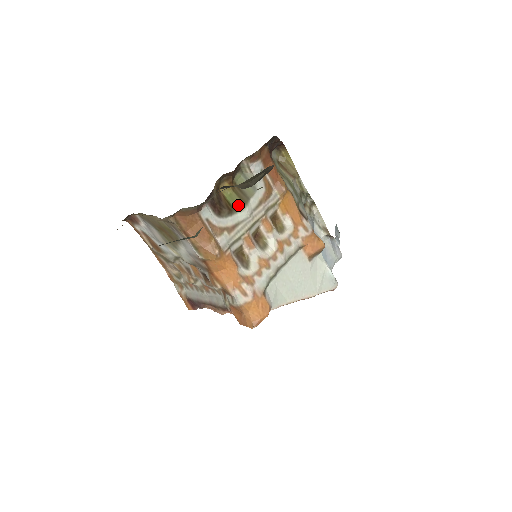
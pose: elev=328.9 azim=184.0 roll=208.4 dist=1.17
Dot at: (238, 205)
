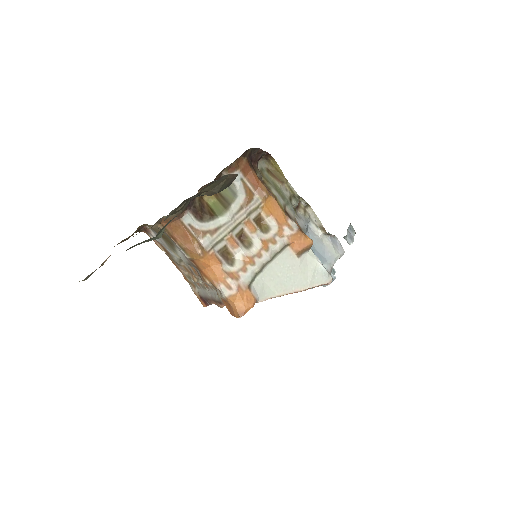
Dot at: (220, 211)
